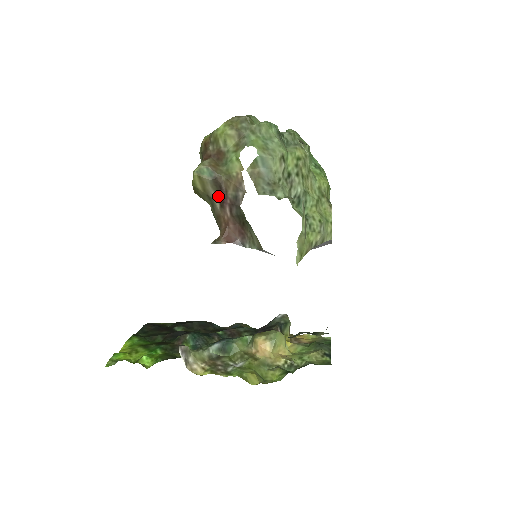
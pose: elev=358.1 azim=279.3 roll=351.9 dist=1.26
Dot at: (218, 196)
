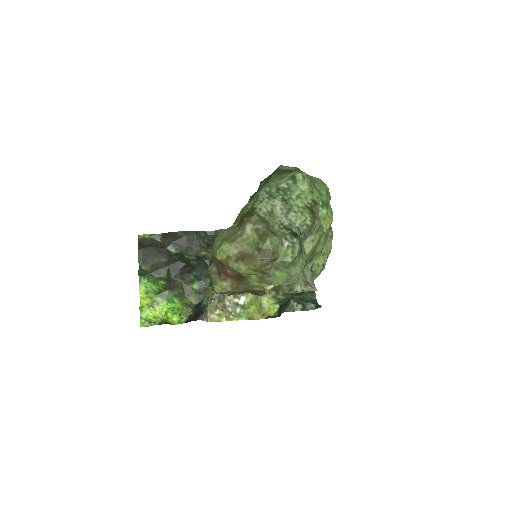
Dot at: occluded
